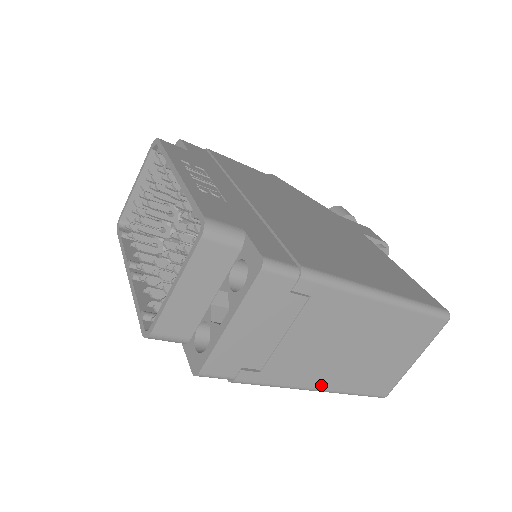
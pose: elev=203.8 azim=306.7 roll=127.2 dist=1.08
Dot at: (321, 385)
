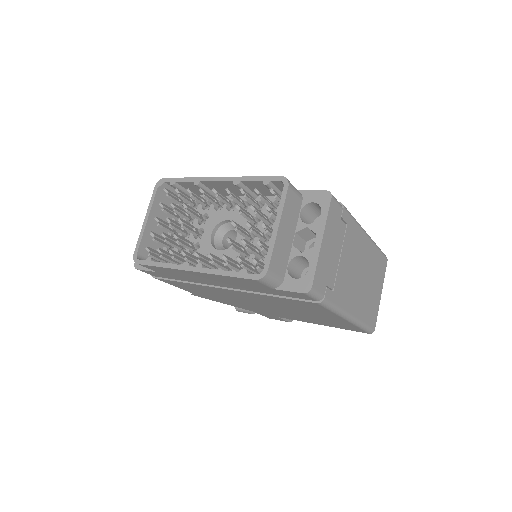
Dot at: (353, 312)
